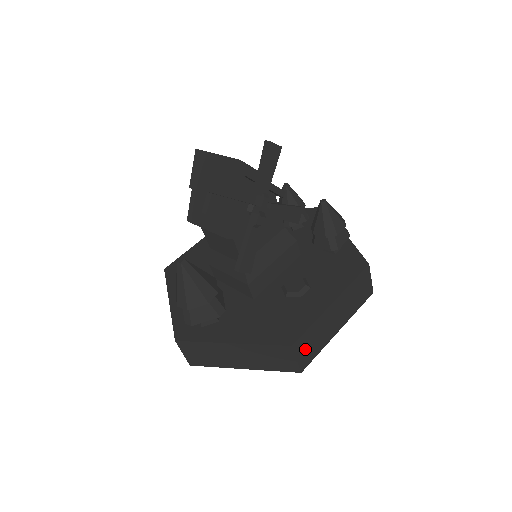
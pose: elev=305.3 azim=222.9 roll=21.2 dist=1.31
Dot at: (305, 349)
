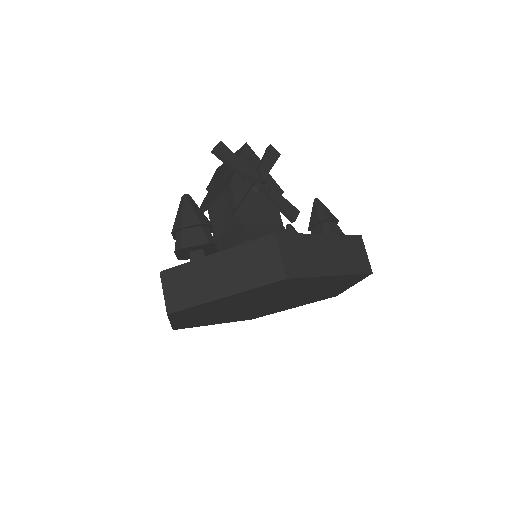
Dot at: (291, 254)
